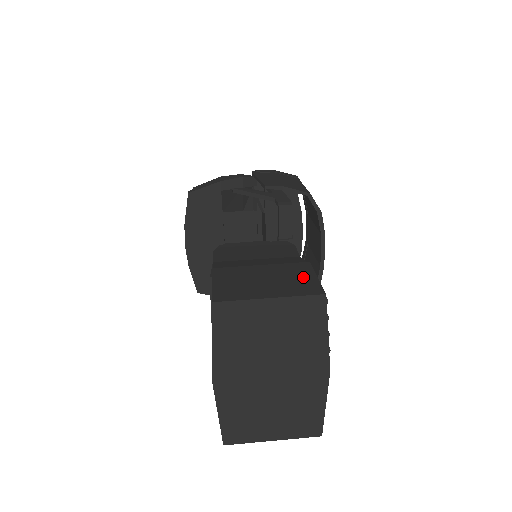
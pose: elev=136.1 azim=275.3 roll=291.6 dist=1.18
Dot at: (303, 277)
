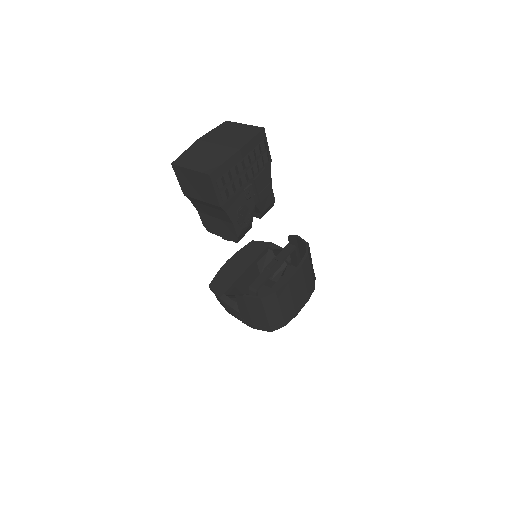
Dot at: occluded
